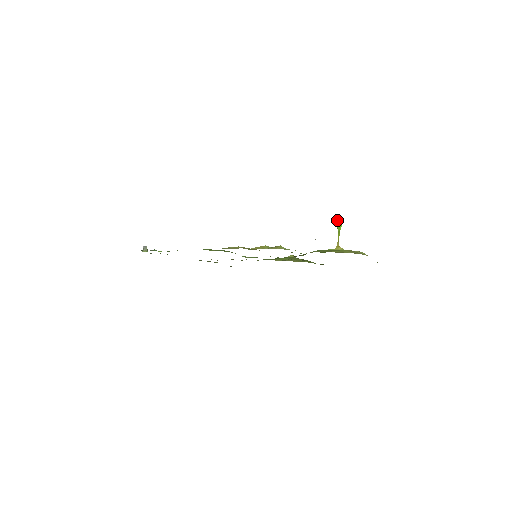
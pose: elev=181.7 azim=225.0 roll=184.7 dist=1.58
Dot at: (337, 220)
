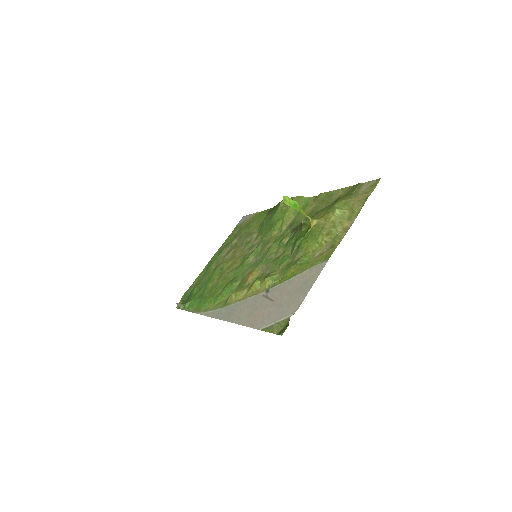
Dot at: (288, 205)
